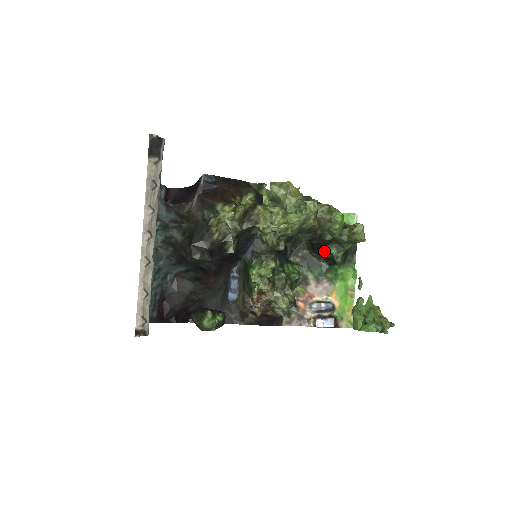
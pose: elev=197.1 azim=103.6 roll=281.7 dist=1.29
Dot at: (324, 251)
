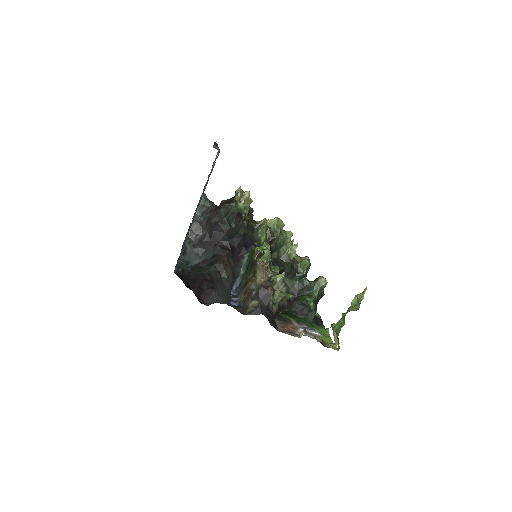
Dot at: (299, 299)
